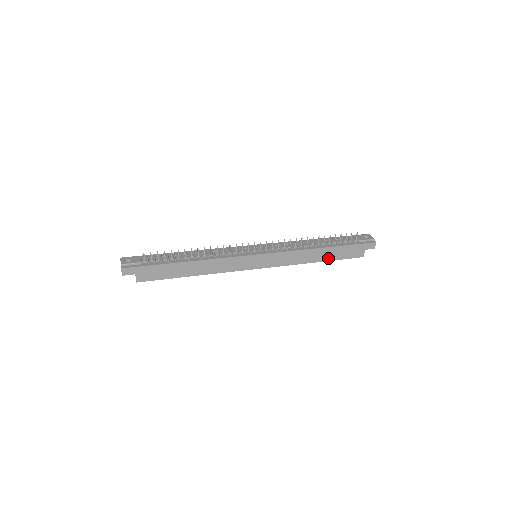
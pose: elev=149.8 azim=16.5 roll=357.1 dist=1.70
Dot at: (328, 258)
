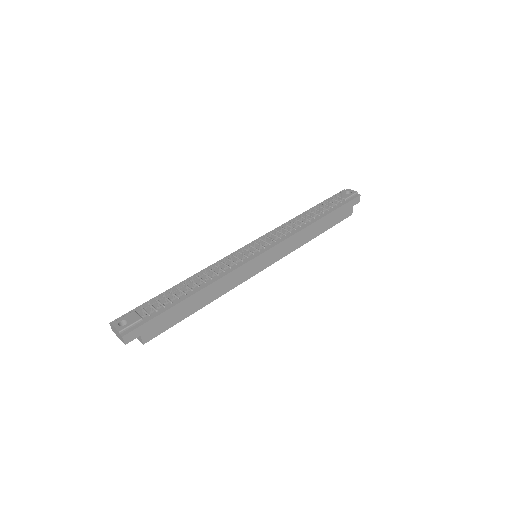
Dot at: (324, 229)
